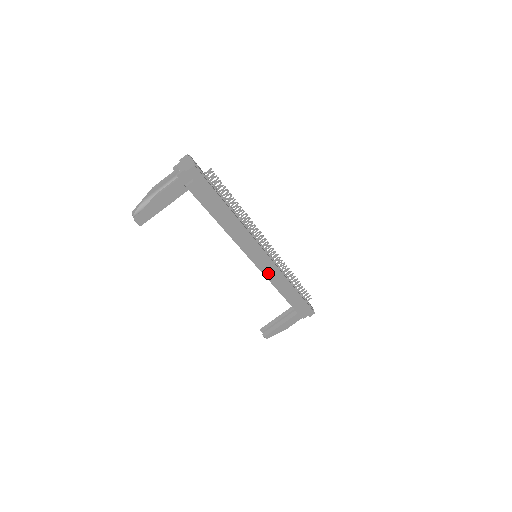
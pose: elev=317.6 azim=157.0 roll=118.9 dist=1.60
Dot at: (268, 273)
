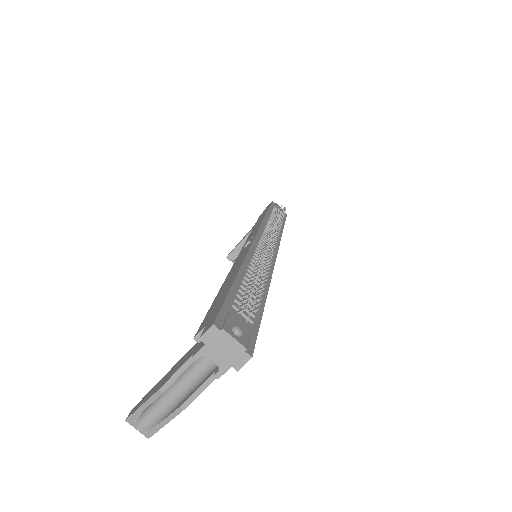
Dot at: occluded
